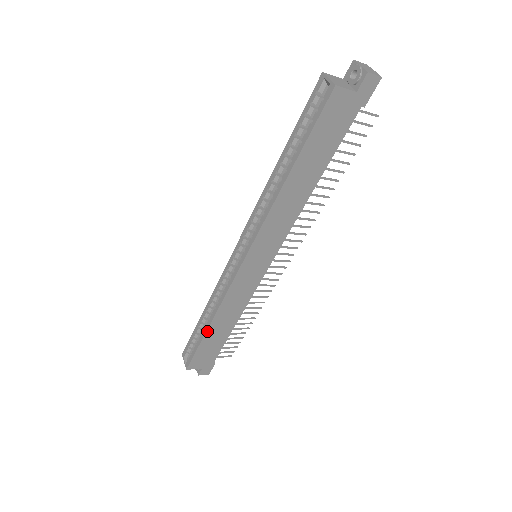
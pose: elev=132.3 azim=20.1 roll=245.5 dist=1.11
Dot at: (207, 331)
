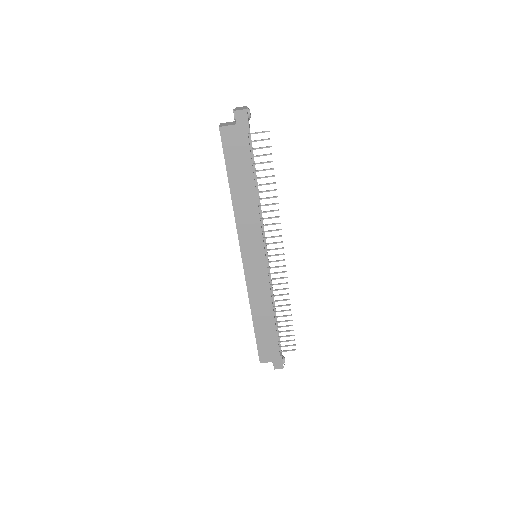
Dot at: (254, 324)
